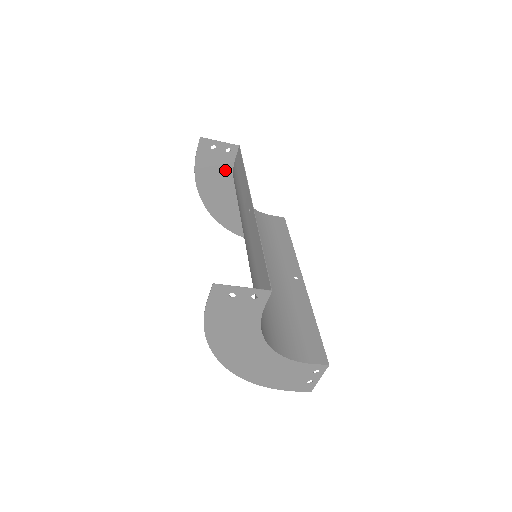
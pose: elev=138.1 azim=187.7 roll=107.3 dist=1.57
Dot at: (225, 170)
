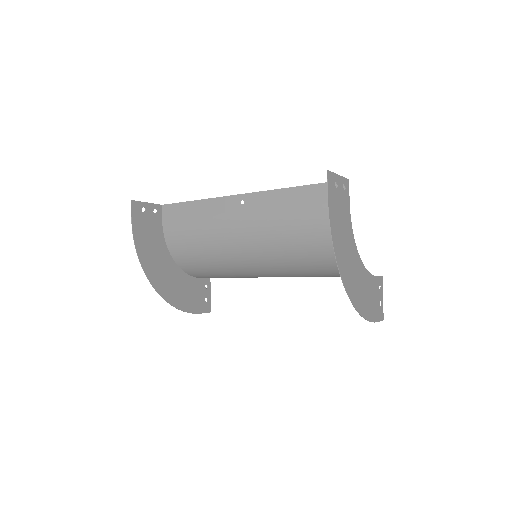
Dot at: (157, 234)
